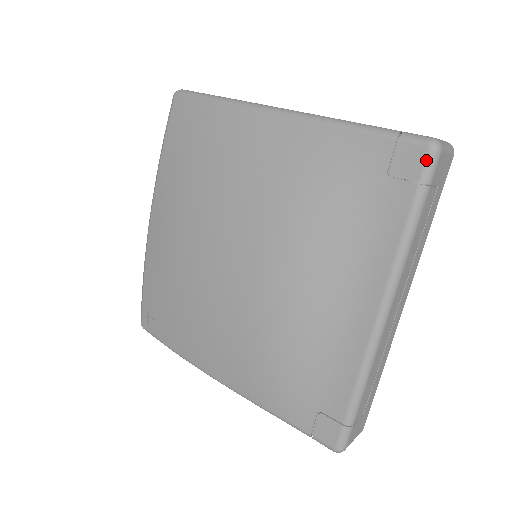
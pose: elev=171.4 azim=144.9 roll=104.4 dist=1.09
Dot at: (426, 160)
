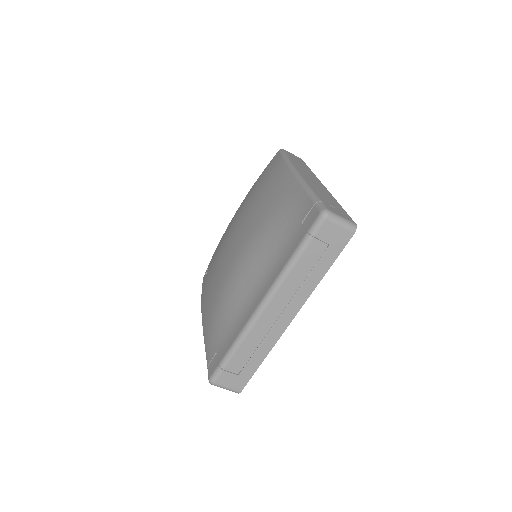
Dot at: (315, 220)
